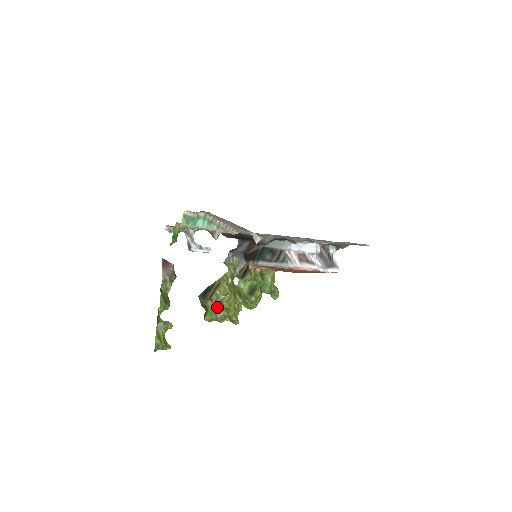
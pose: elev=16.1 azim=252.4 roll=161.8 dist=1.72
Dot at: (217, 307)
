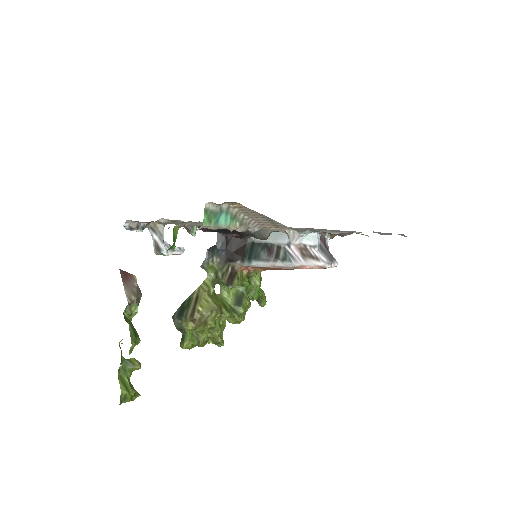
Dot at: (199, 328)
